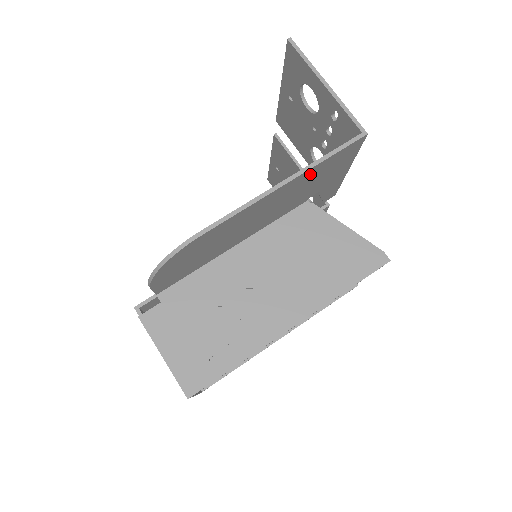
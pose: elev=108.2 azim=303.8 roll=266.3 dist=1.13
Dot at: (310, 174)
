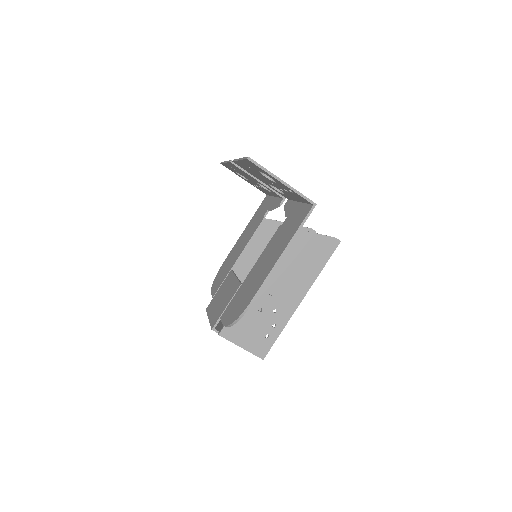
Dot at: occluded
